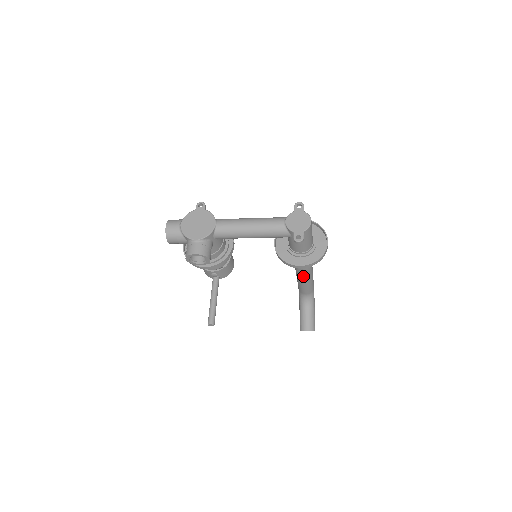
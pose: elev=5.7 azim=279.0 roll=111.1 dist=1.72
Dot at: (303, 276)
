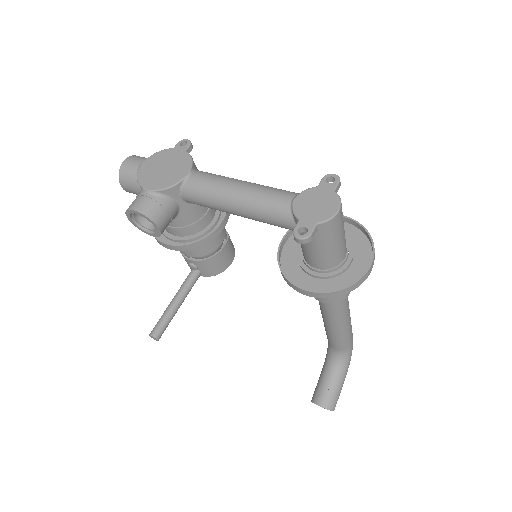
Dot at: (328, 316)
